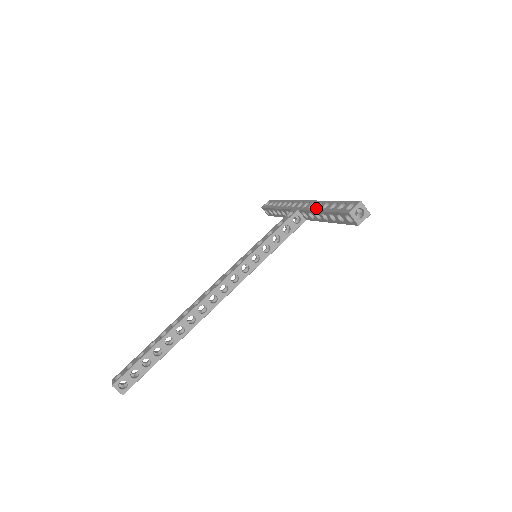
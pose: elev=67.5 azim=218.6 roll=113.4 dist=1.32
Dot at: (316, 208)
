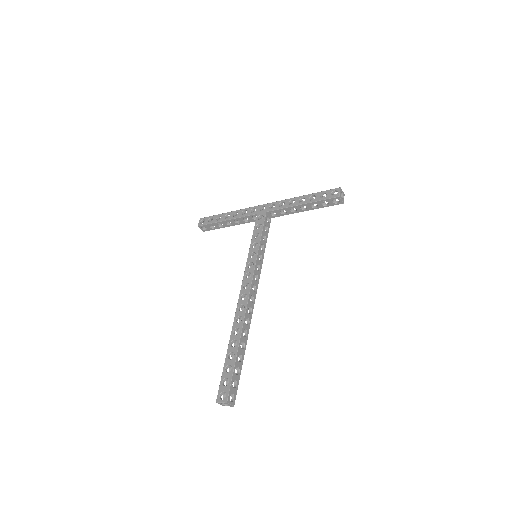
Dot at: (292, 204)
